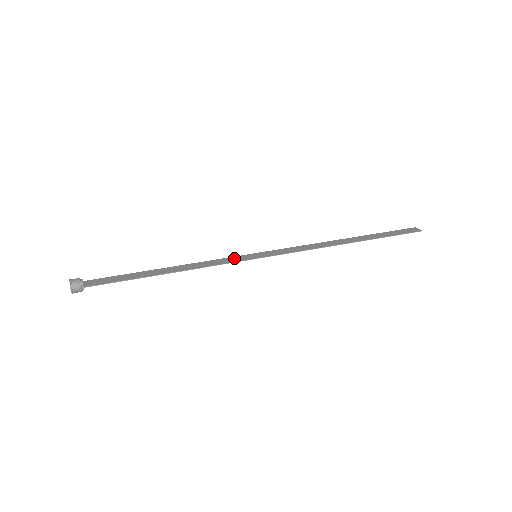
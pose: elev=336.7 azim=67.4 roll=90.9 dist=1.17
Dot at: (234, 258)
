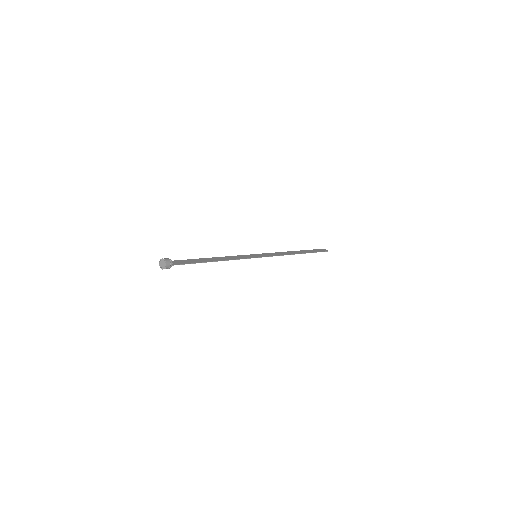
Dot at: (245, 256)
